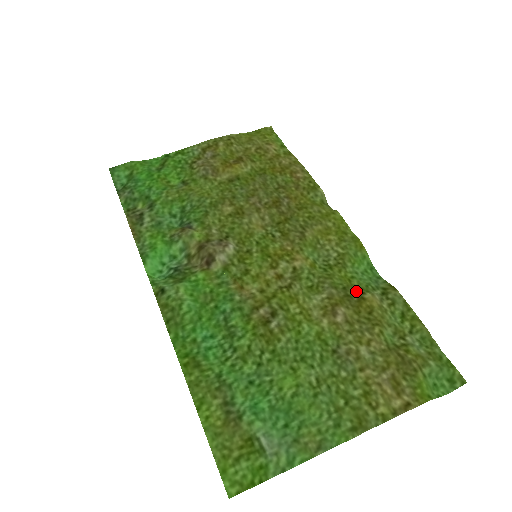
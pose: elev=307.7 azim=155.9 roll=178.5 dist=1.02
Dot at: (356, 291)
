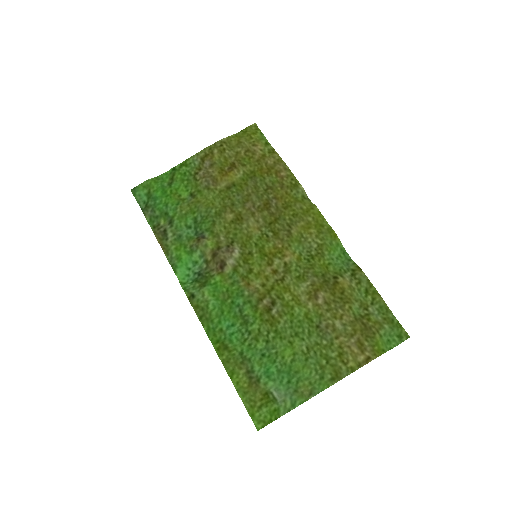
Dot at: (332, 276)
